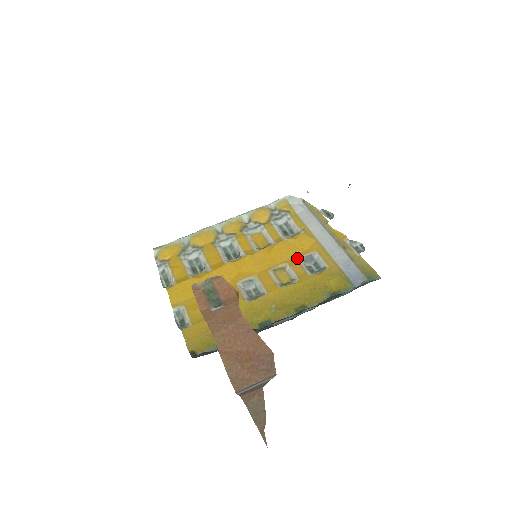
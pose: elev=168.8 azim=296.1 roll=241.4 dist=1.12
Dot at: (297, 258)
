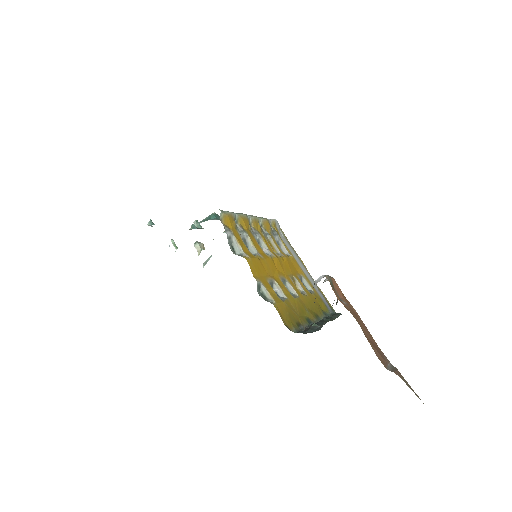
Dot at: (297, 275)
